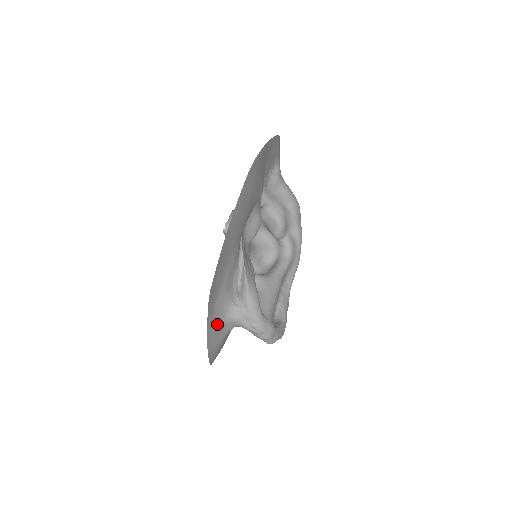
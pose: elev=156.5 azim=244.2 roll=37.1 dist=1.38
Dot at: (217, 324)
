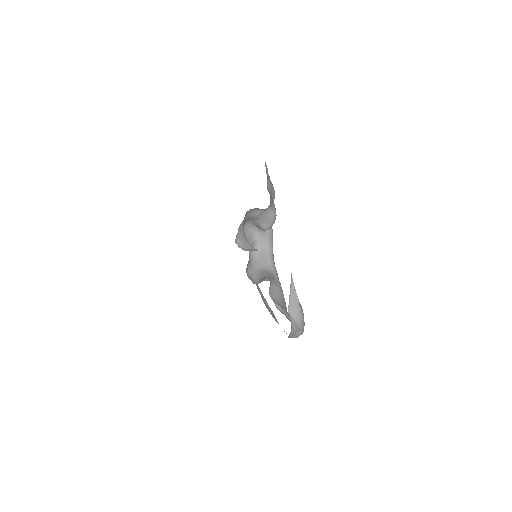
Dot at: occluded
